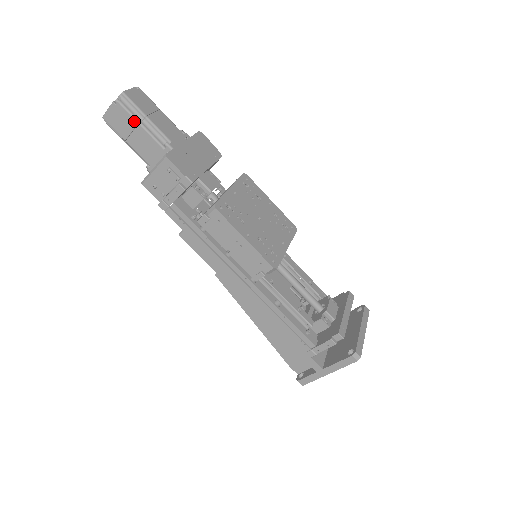
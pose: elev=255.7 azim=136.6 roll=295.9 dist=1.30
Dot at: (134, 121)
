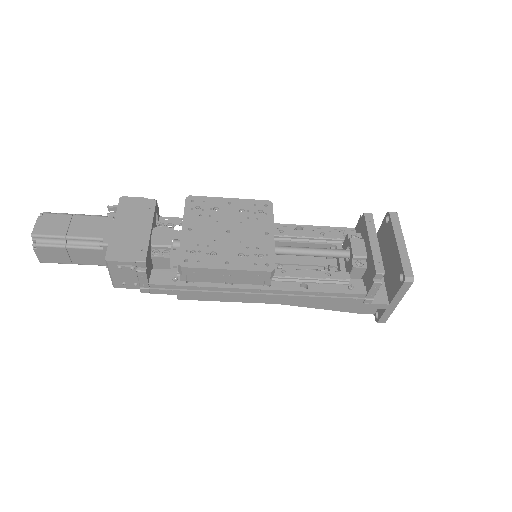
Dot at: (61, 249)
